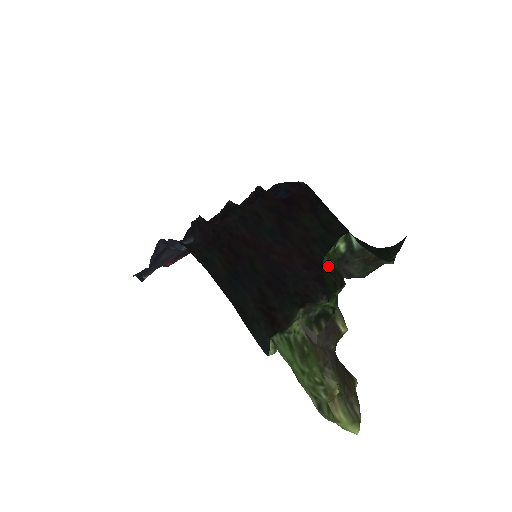
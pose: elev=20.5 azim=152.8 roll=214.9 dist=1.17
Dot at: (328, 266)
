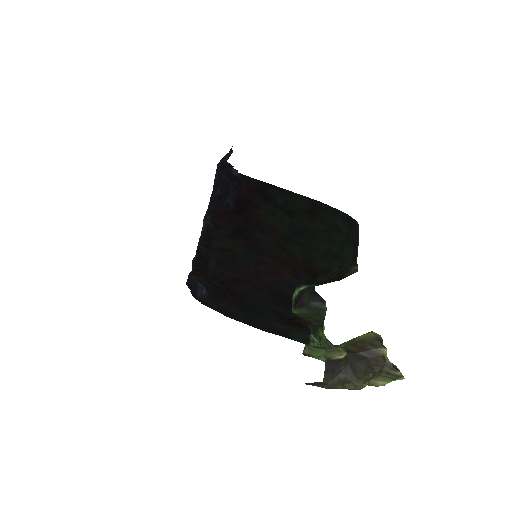
Dot at: (301, 317)
